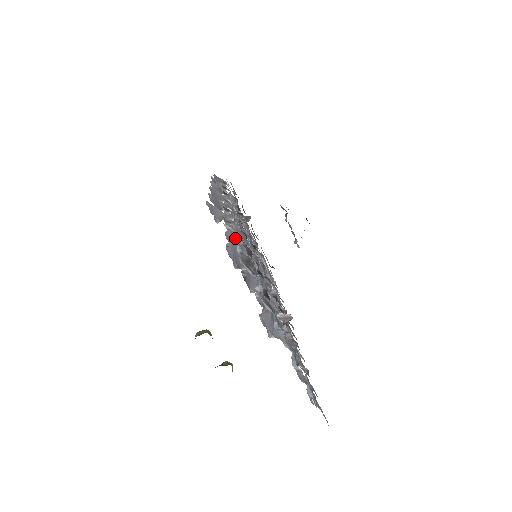
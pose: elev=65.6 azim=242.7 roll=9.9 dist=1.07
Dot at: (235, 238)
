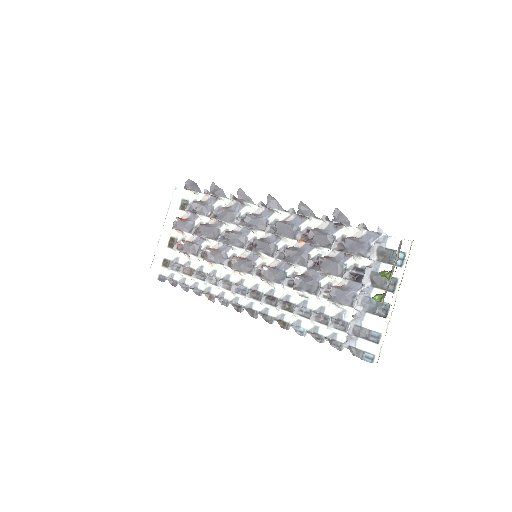
Dot at: (356, 238)
